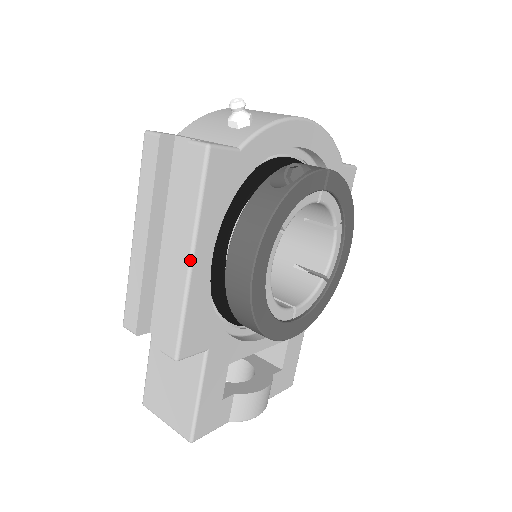
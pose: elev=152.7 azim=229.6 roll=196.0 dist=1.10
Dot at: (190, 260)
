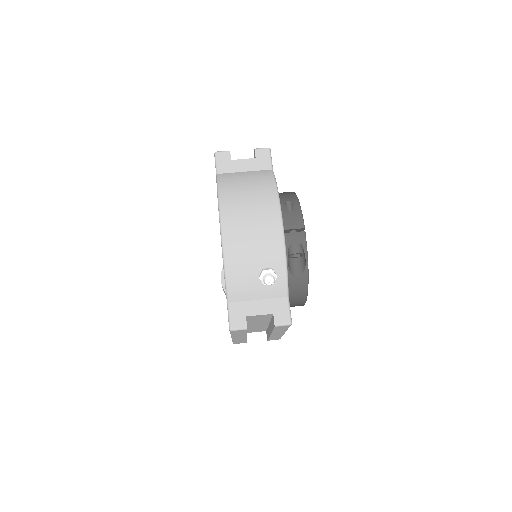
Dot at: occluded
